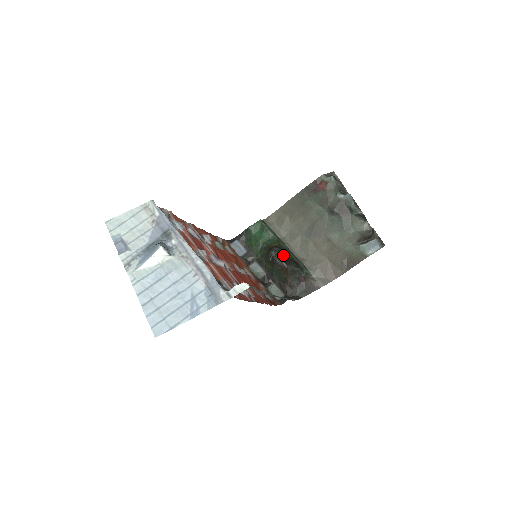
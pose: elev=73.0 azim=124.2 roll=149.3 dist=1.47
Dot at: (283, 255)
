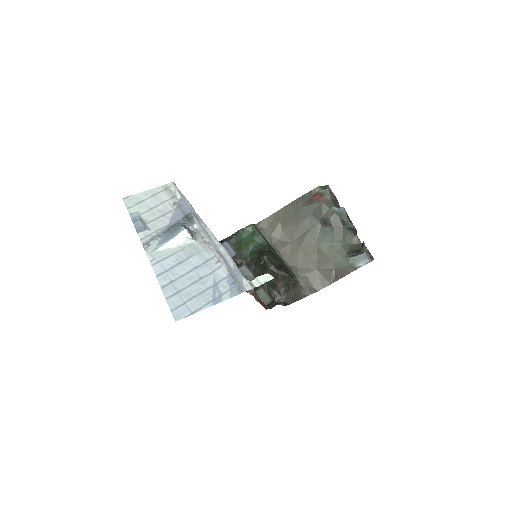
Dot at: (274, 260)
